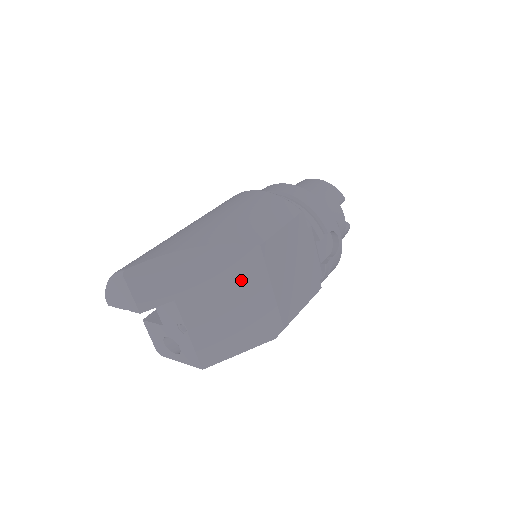
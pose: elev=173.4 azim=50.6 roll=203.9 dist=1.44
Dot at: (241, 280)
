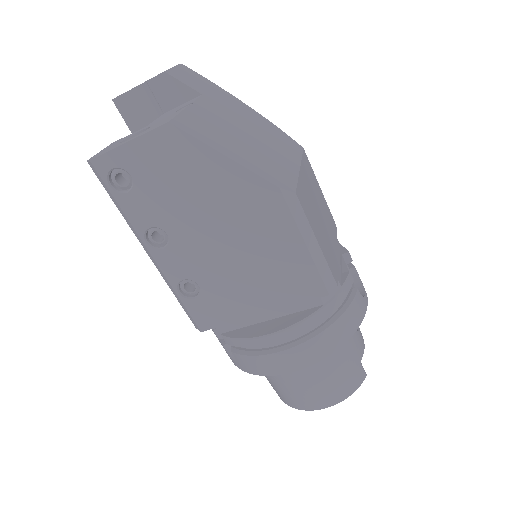
Dot at: (272, 141)
